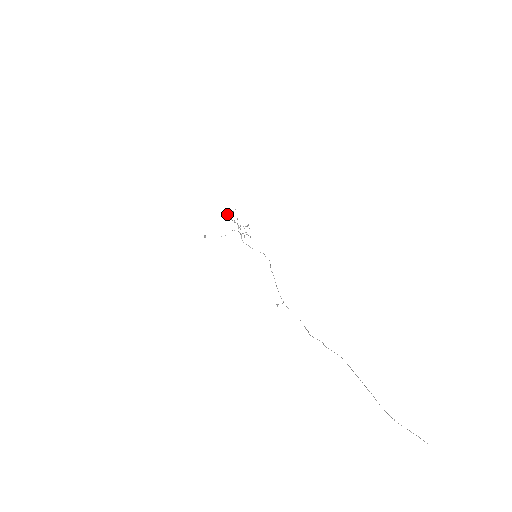
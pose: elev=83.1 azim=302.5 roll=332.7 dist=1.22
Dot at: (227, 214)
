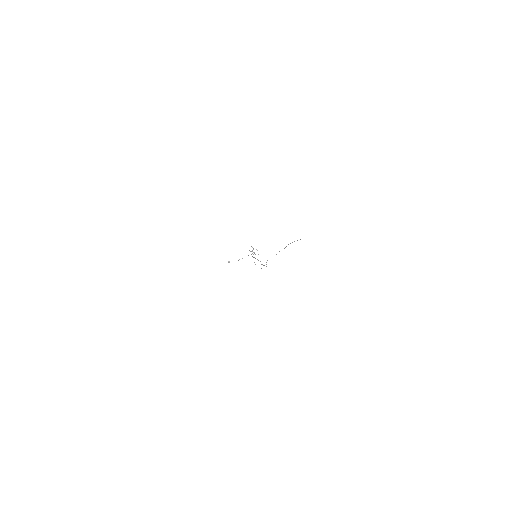
Dot at: occluded
